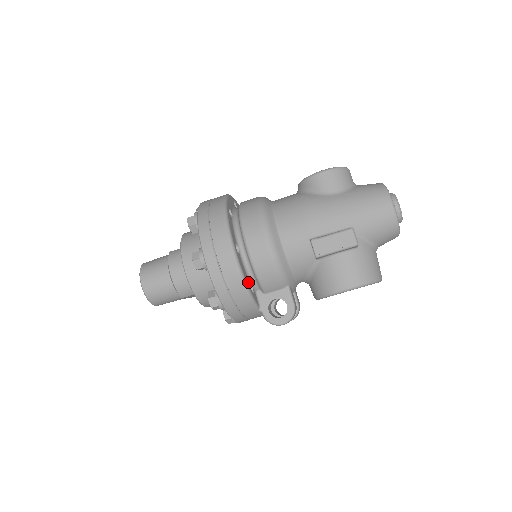
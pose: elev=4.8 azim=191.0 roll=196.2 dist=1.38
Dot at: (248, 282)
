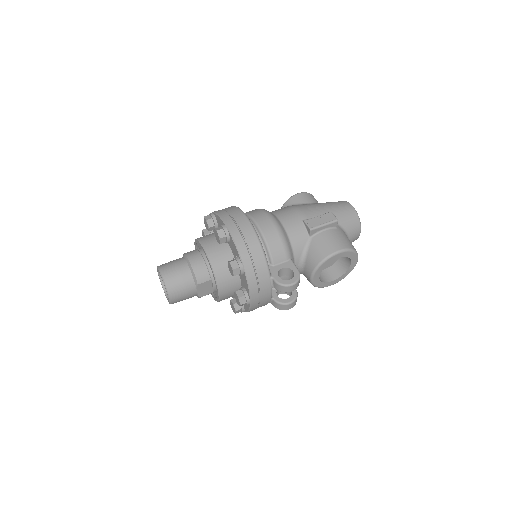
Dot at: occluded
